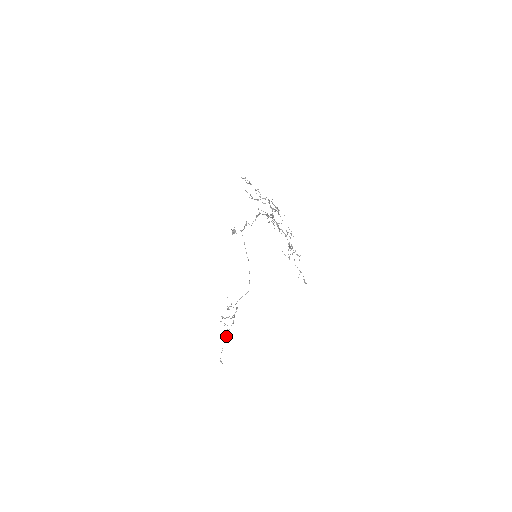
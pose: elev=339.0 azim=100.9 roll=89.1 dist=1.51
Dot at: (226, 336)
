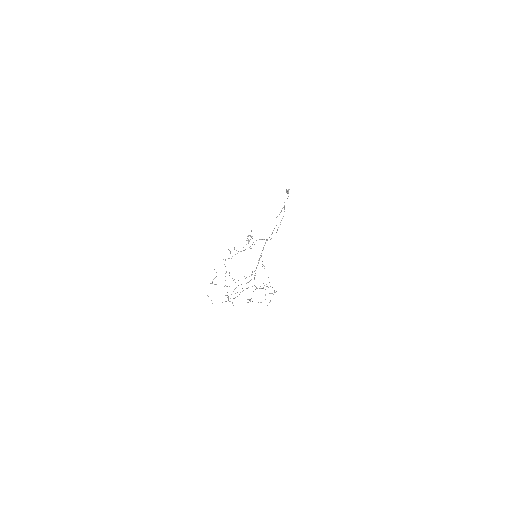
Dot at: (243, 247)
